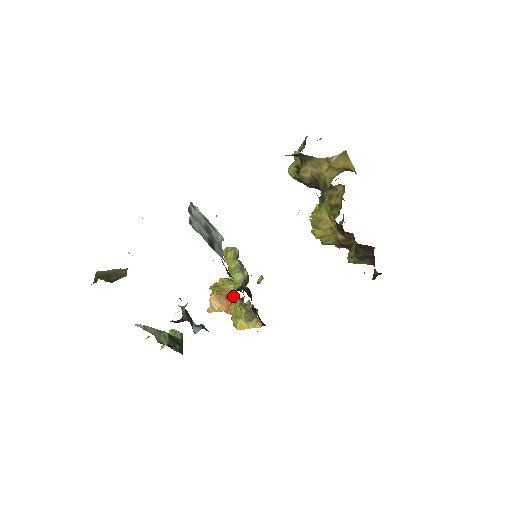
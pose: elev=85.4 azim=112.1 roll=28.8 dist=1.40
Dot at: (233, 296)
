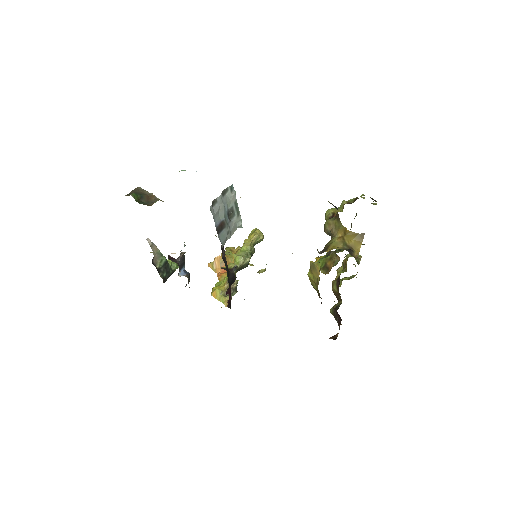
Dot at: occluded
